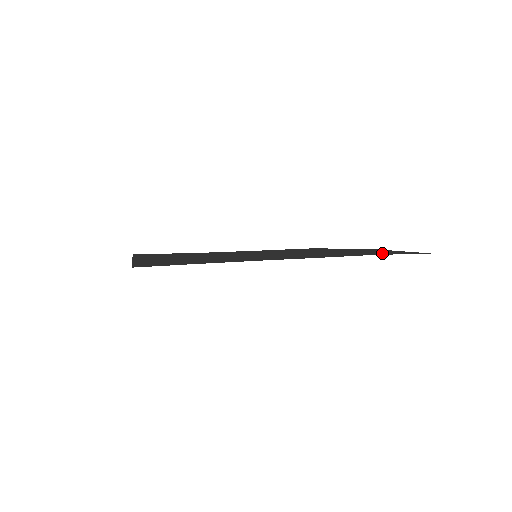
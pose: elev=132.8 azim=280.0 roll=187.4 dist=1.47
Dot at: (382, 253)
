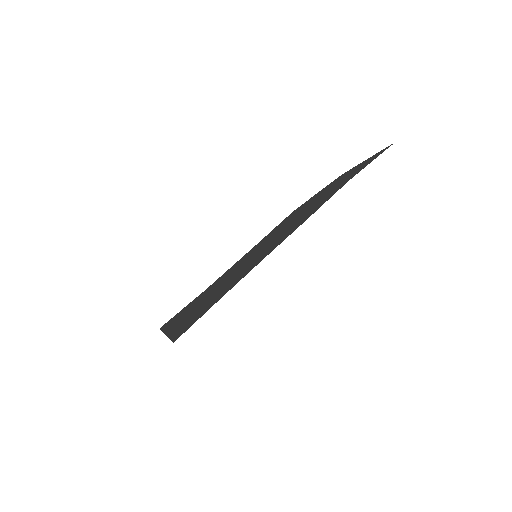
Dot at: (353, 174)
